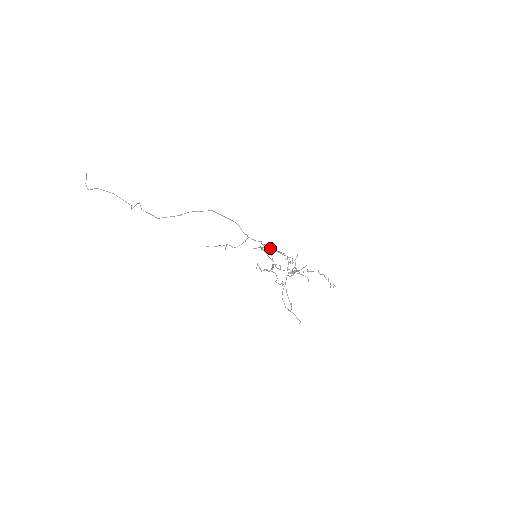
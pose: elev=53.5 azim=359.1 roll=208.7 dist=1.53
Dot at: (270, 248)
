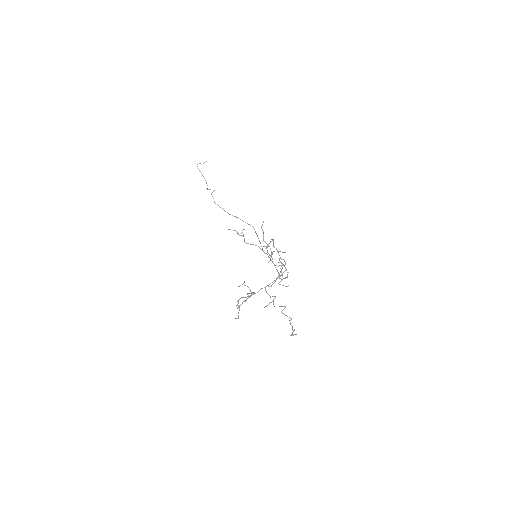
Dot at: (272, 261)
